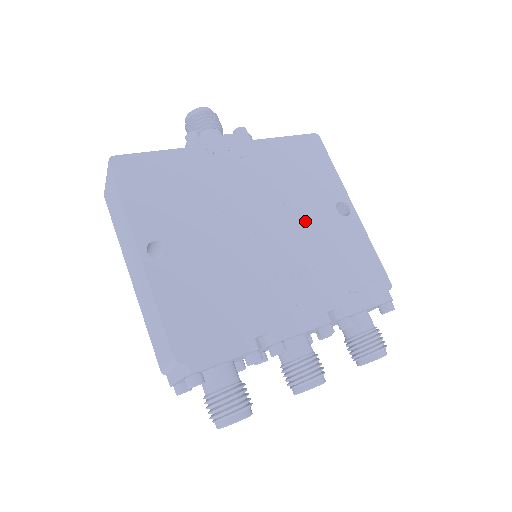
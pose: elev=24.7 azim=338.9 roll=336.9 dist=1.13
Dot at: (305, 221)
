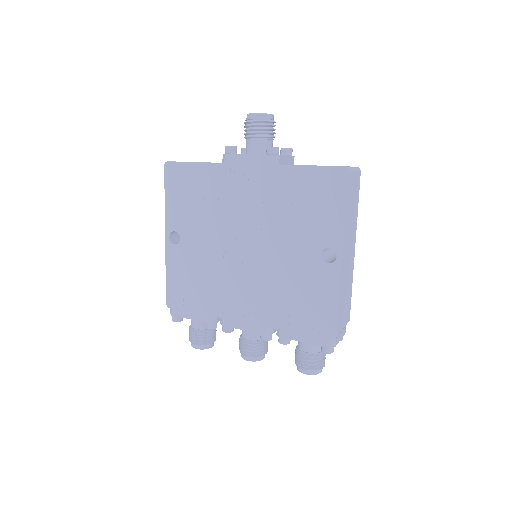
Dot at: (285, 254)
